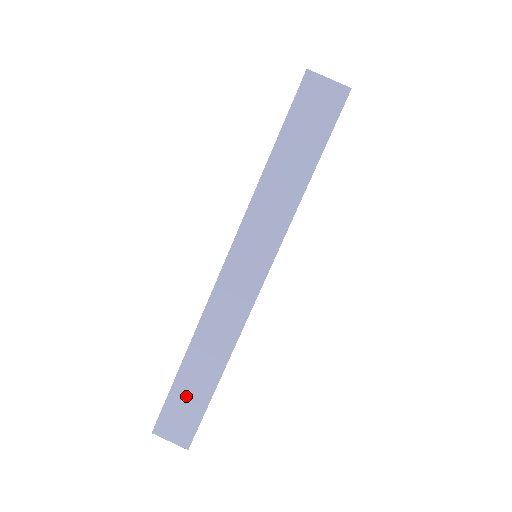
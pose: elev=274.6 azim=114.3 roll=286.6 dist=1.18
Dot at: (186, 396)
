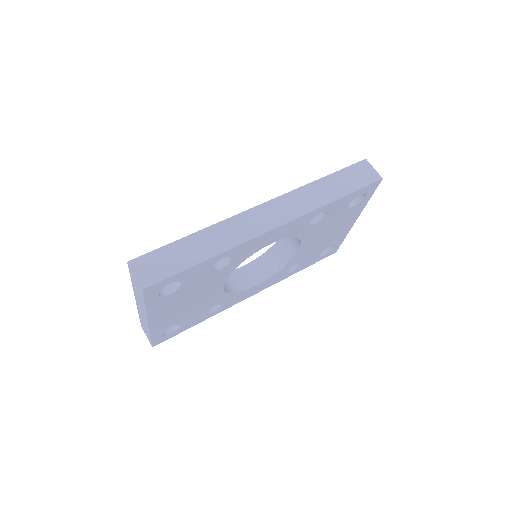
Dot at: (175, 254)
